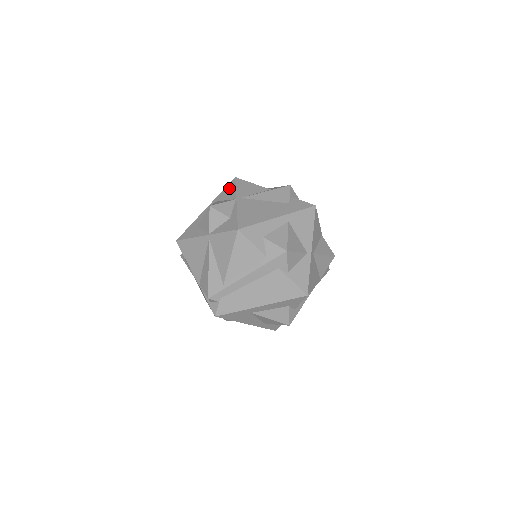
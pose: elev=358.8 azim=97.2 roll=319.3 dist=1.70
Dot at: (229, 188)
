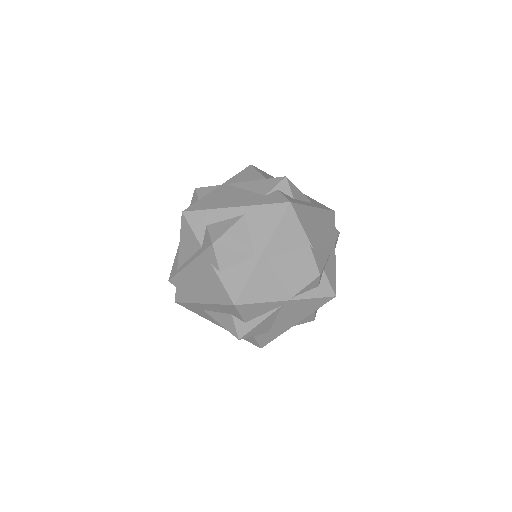
Dot at: occluded
